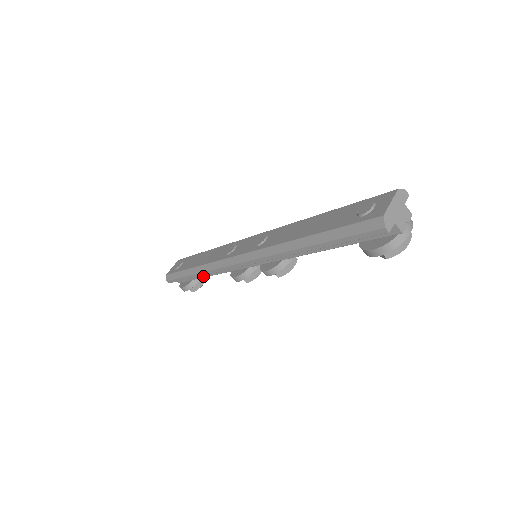
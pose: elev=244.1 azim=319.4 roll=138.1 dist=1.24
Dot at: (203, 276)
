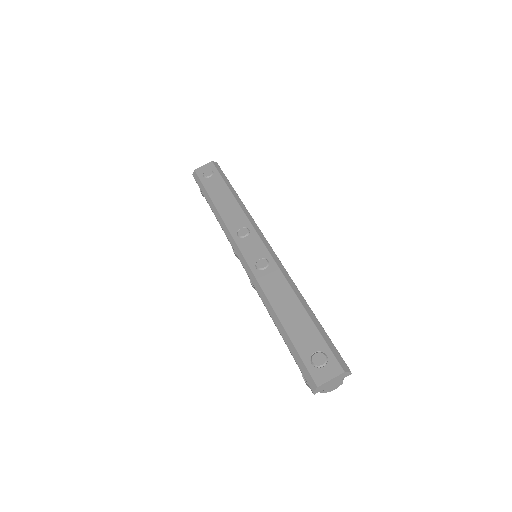
Dot at: occluded
